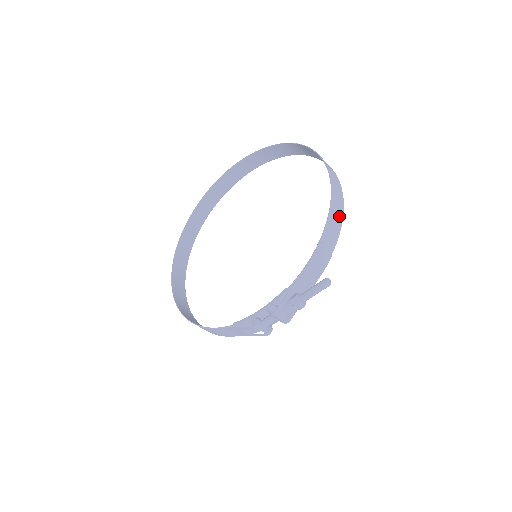
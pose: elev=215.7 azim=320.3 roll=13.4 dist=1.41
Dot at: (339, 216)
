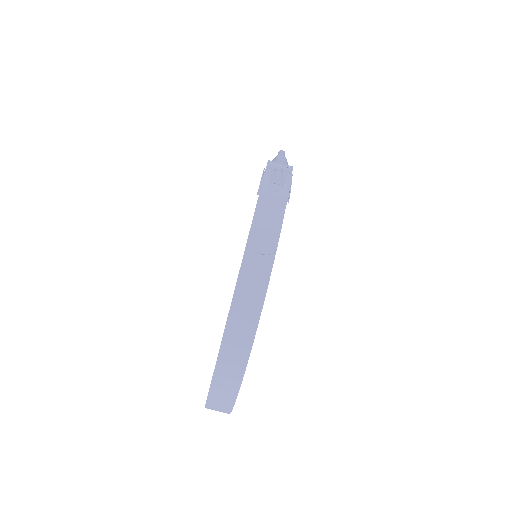
Dot at: occluded
